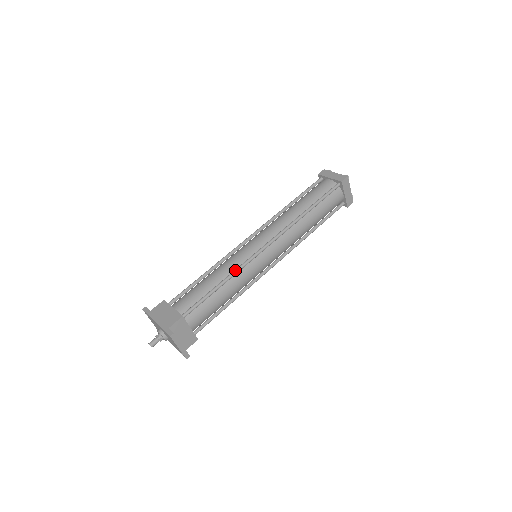
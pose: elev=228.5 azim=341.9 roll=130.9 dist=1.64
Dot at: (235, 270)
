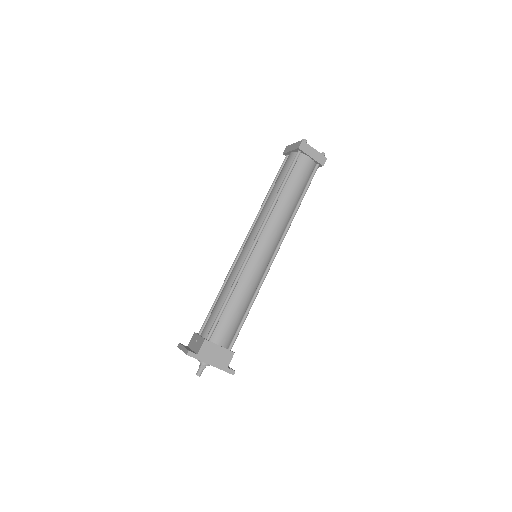
Dot at: occluded
